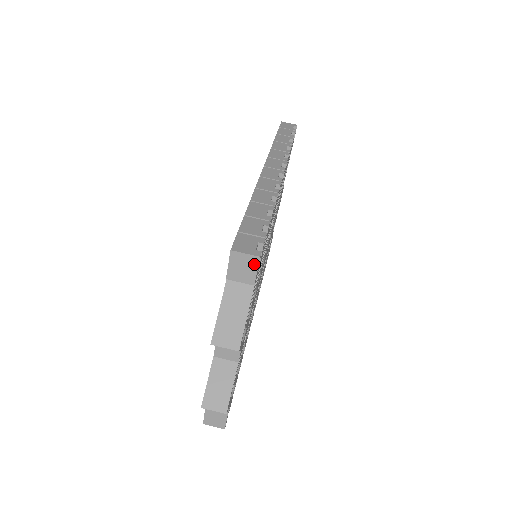
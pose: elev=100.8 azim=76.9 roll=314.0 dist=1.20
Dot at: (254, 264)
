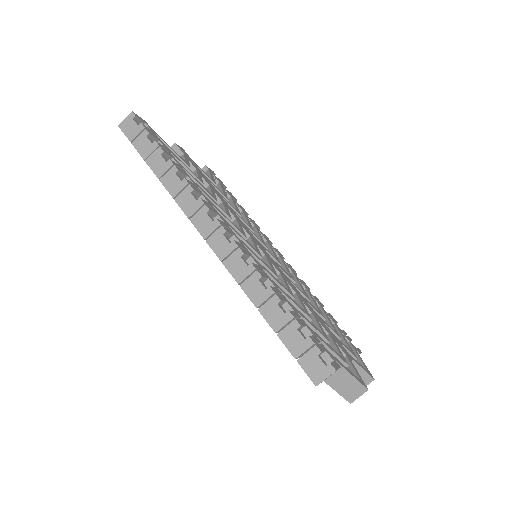
Dot at: occluded
